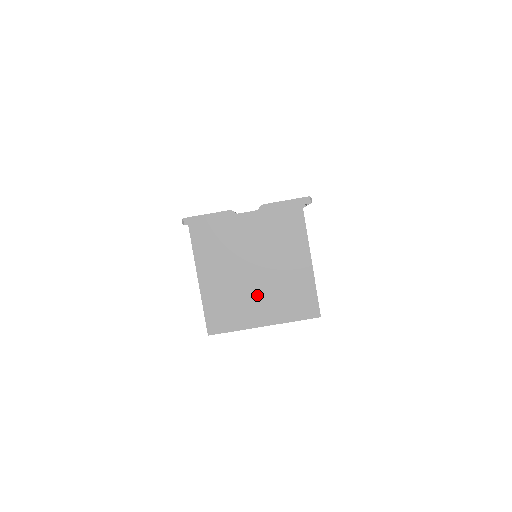
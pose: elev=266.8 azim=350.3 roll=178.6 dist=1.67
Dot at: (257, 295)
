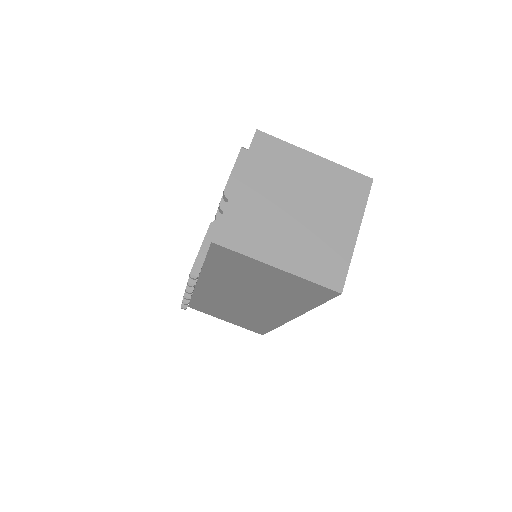
Dot at: (324, 221)
